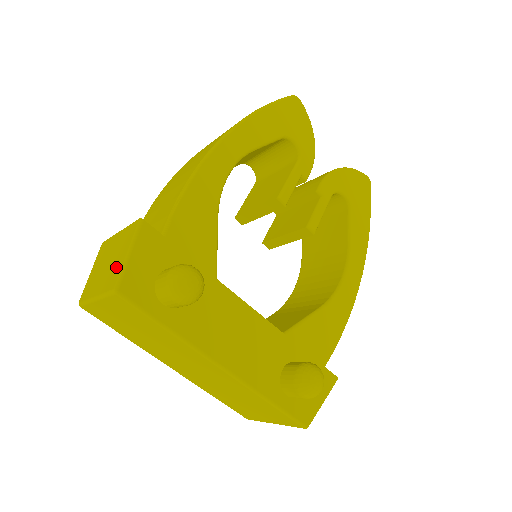
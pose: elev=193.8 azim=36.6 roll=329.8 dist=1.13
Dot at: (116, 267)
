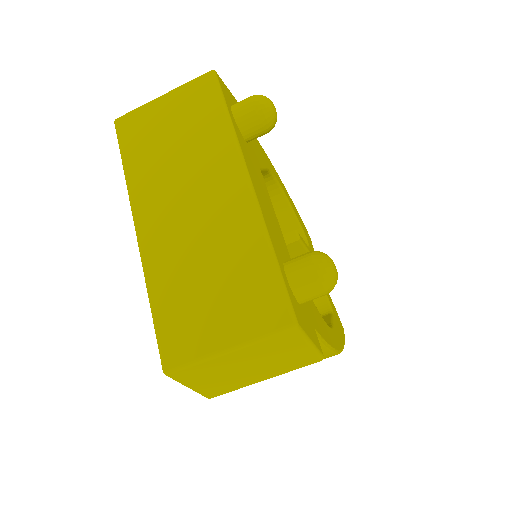
Dot at: occluded
